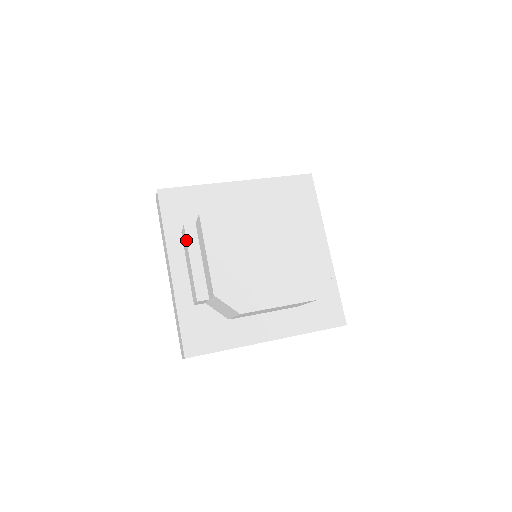
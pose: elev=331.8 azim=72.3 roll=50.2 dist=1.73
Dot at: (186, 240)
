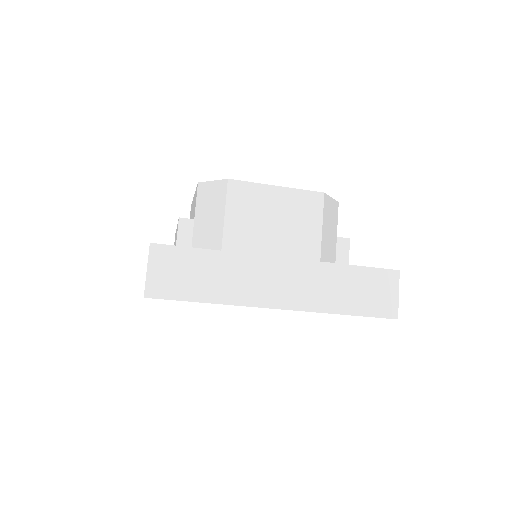
Dot at: occluded
